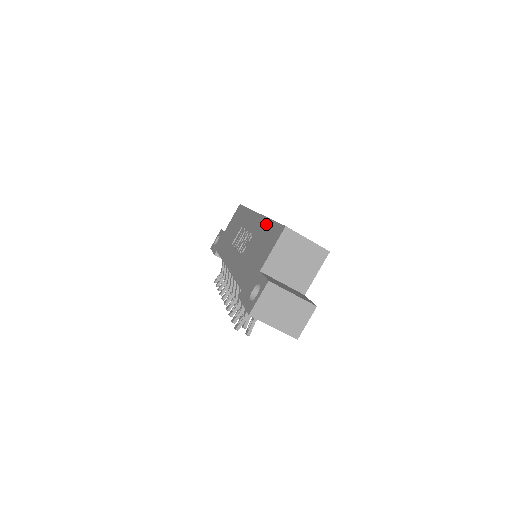
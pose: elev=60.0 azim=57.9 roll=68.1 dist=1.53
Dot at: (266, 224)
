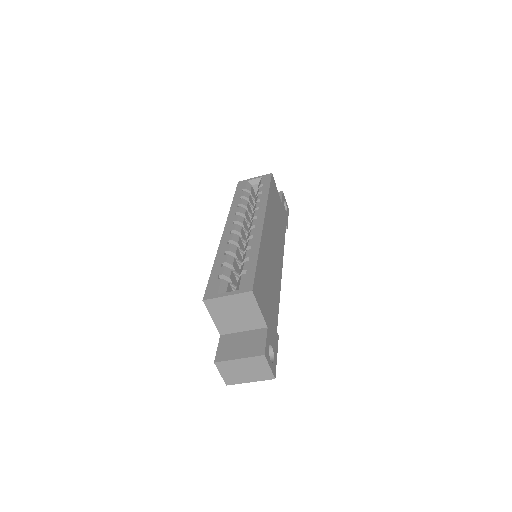
Dot at: occluded
